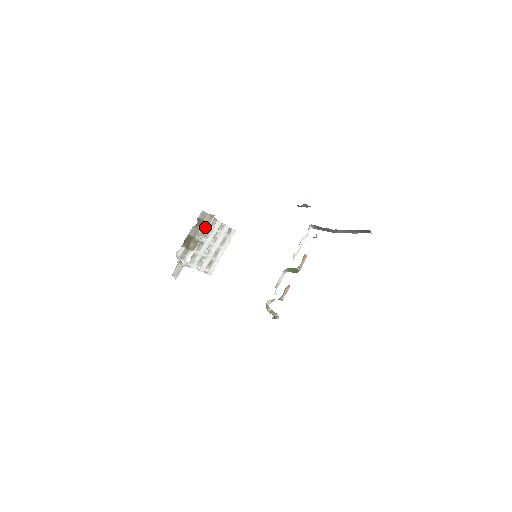
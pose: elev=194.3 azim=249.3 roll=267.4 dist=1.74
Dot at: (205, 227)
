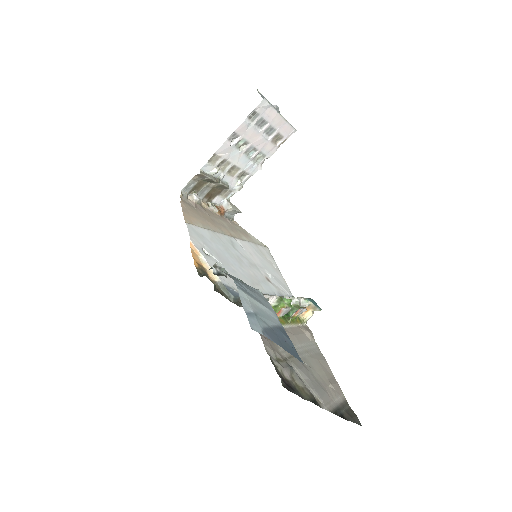
Dot at: (209, 180)
